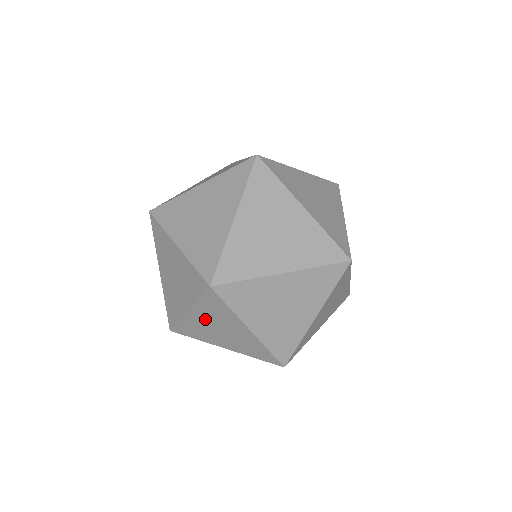
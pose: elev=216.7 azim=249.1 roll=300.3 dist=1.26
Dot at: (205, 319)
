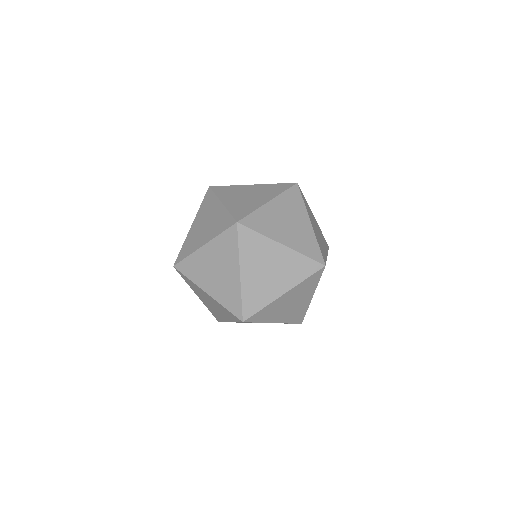
Dot at: (211, 300)
